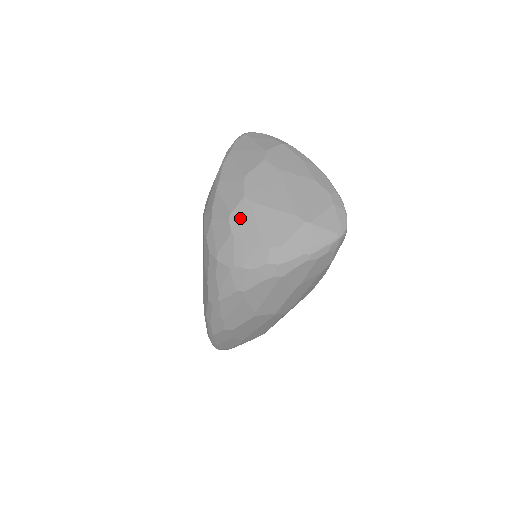
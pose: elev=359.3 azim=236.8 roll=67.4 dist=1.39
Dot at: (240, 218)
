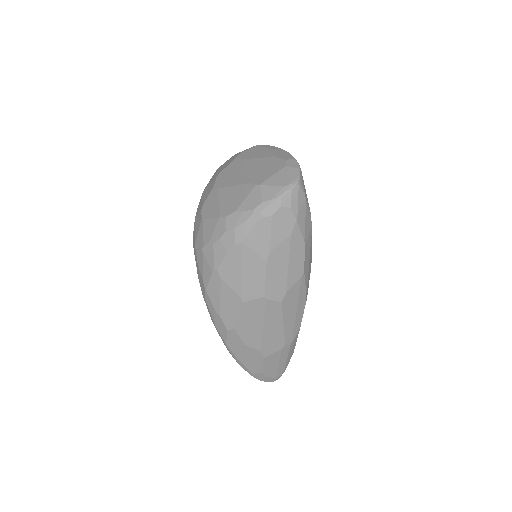
Dot at: (208, 204)
